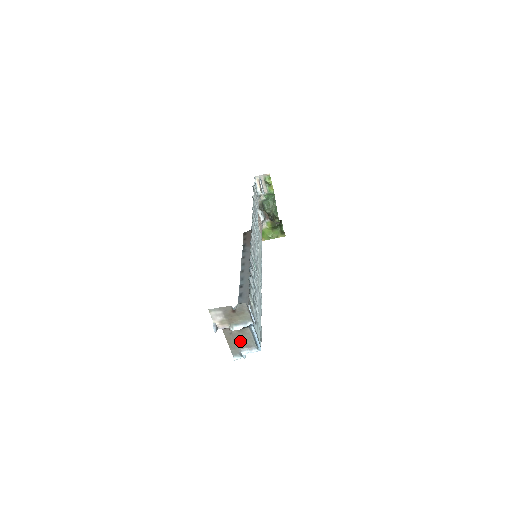
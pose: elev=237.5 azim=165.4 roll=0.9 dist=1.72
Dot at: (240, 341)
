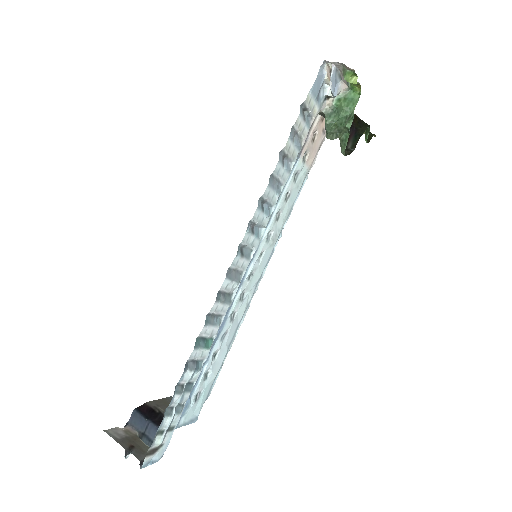
Dot at: occluded
